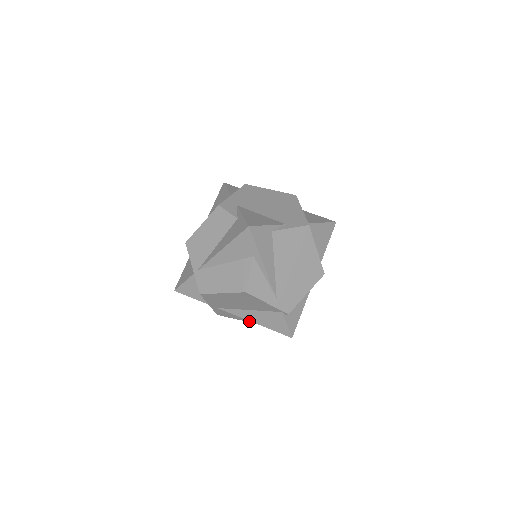
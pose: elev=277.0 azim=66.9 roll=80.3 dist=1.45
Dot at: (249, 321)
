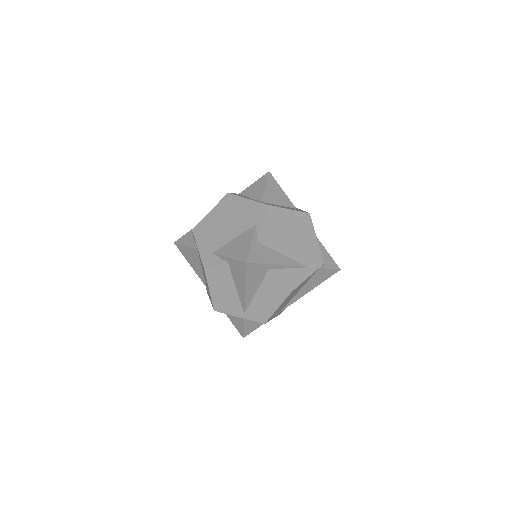
Dot at: occluded
